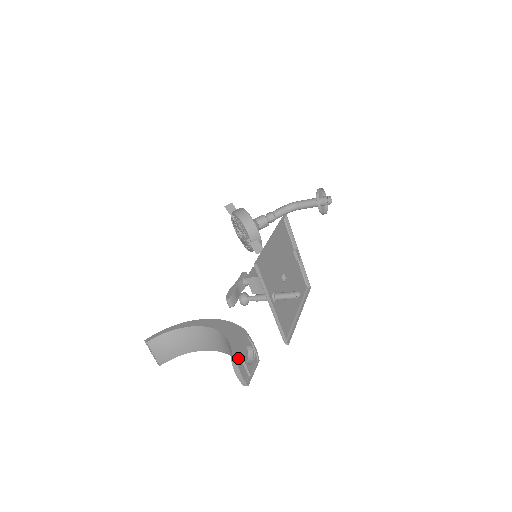
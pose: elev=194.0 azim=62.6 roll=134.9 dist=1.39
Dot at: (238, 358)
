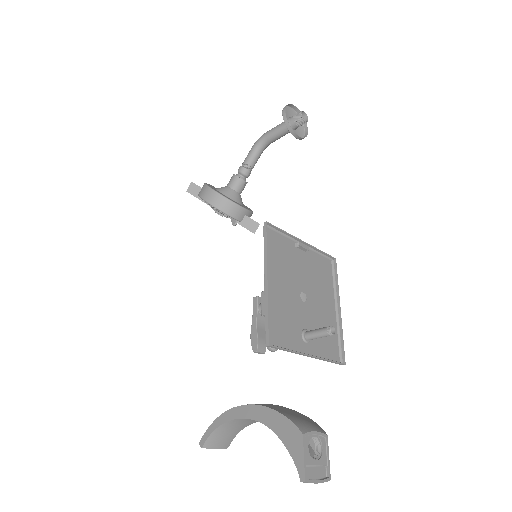
Dot at: (306, 470)
